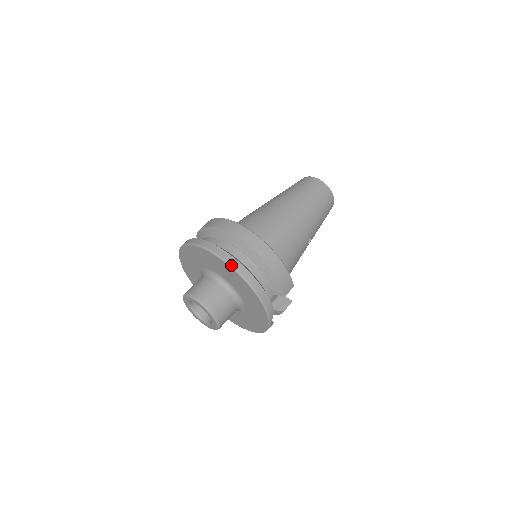
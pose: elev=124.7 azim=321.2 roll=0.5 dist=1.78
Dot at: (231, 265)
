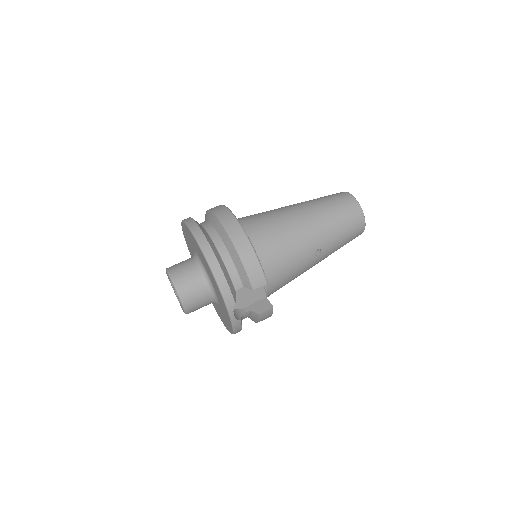
Dot at: (197, 239)
